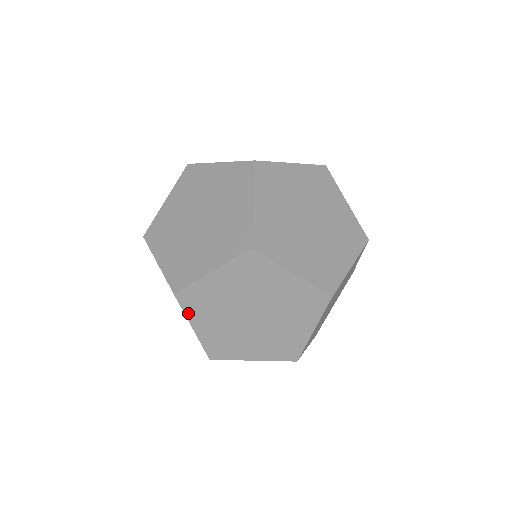
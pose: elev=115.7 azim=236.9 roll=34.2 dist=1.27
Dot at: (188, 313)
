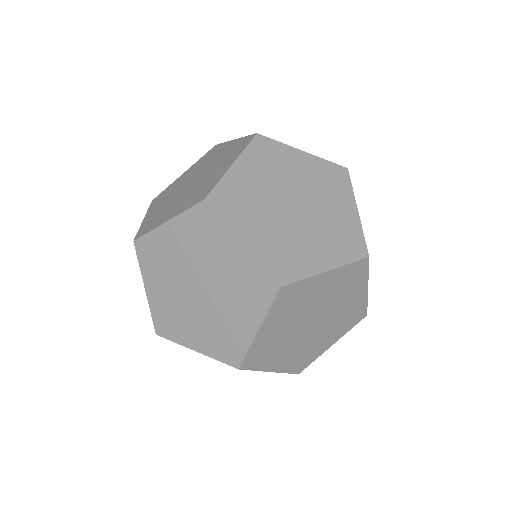
Dot at: occluded
